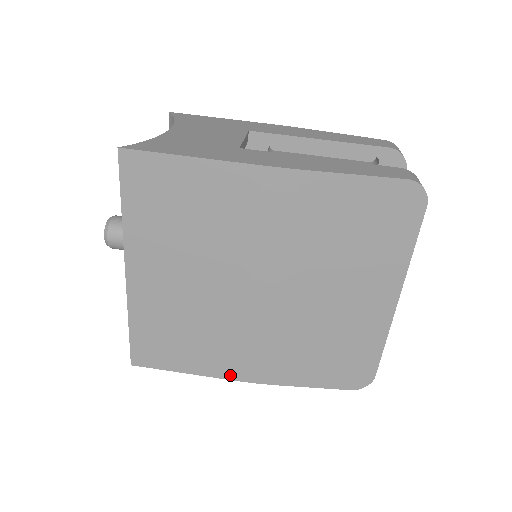
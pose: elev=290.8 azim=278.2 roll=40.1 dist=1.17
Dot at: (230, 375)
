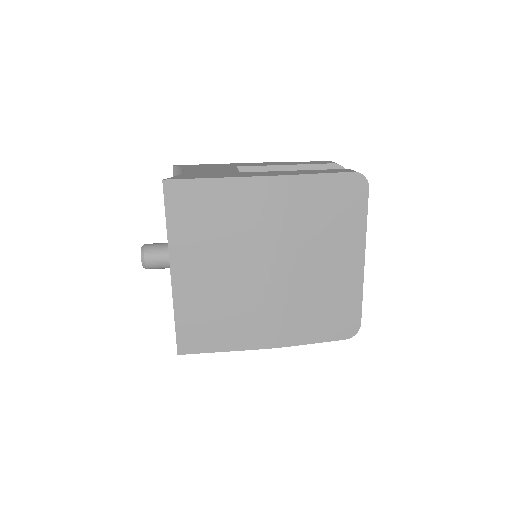
Dot at: (256, 345)
